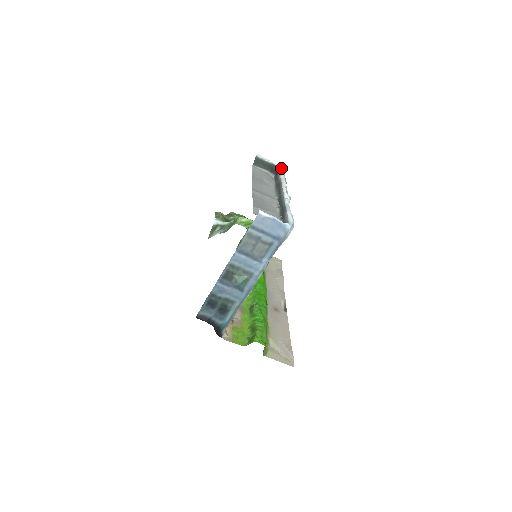
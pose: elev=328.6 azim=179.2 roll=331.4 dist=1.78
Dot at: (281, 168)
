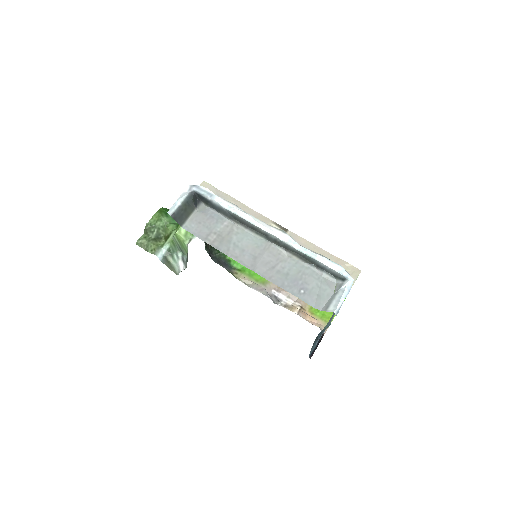
Dot at: (195, 187)
